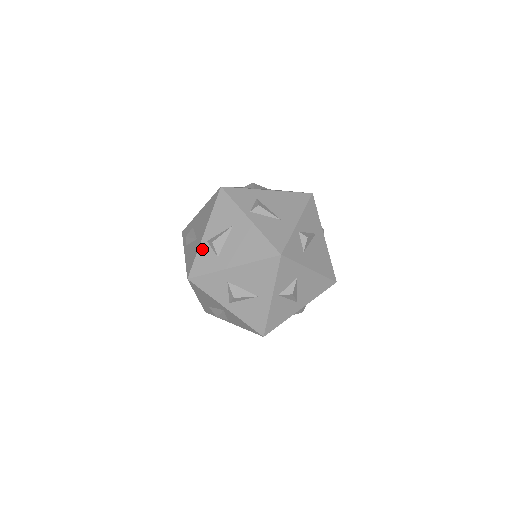
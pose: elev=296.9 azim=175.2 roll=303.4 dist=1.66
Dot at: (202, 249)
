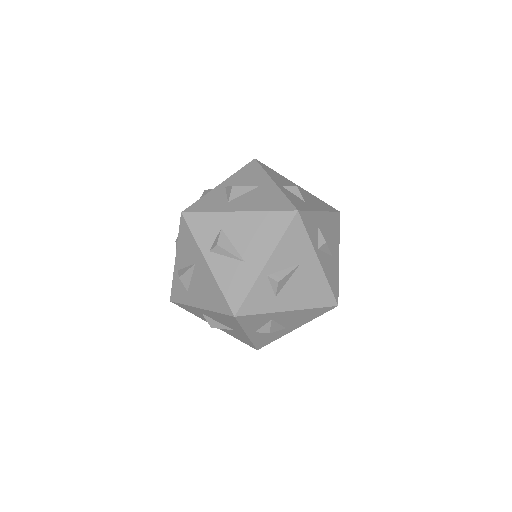
Dot at: (260, 284)
